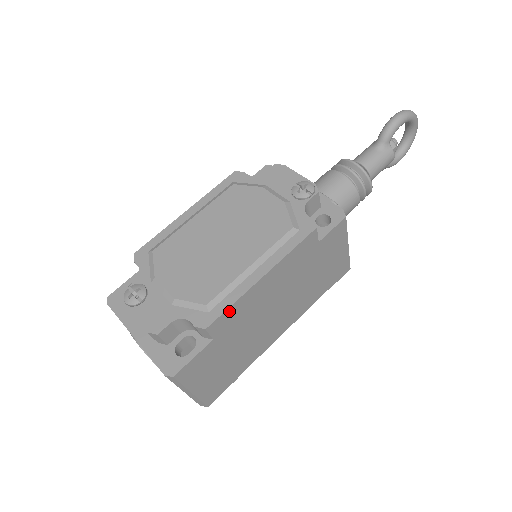
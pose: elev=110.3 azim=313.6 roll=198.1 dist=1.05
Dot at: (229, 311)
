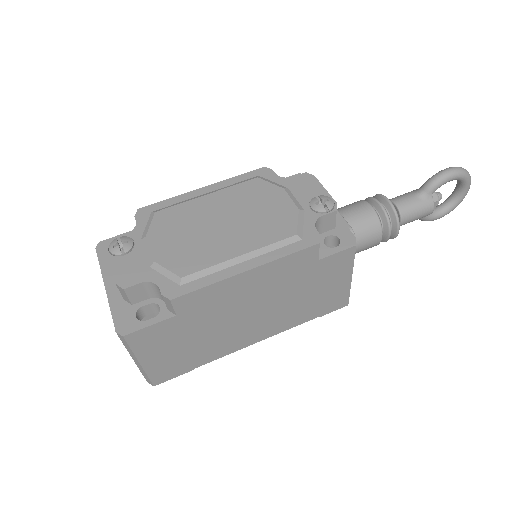
Dot at: (201, 292)
